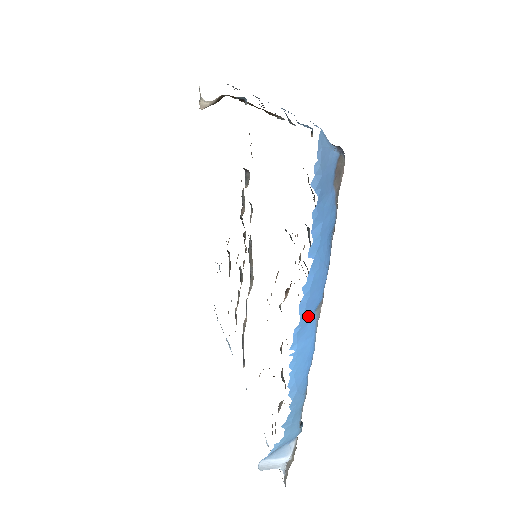
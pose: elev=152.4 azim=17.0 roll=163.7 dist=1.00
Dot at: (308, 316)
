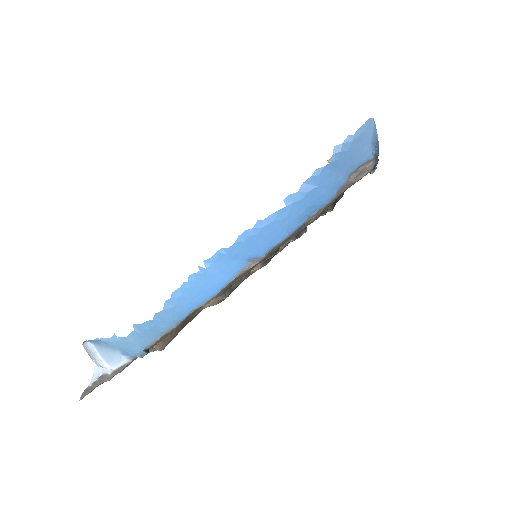
Dot at: (240, 253)
